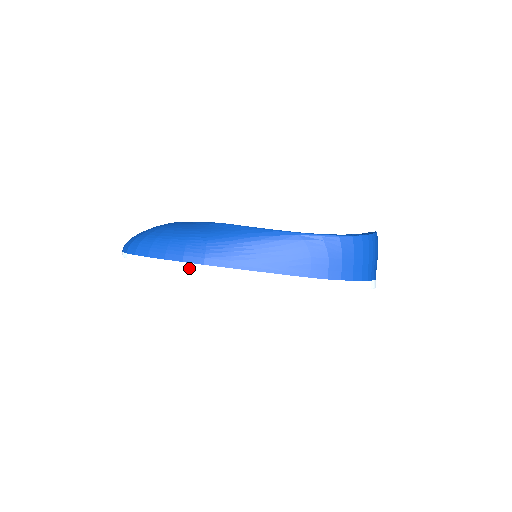
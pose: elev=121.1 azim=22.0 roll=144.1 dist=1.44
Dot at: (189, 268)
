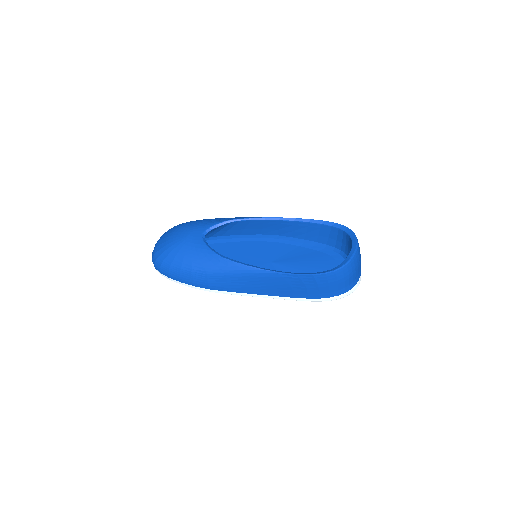
Dot at: occluded
